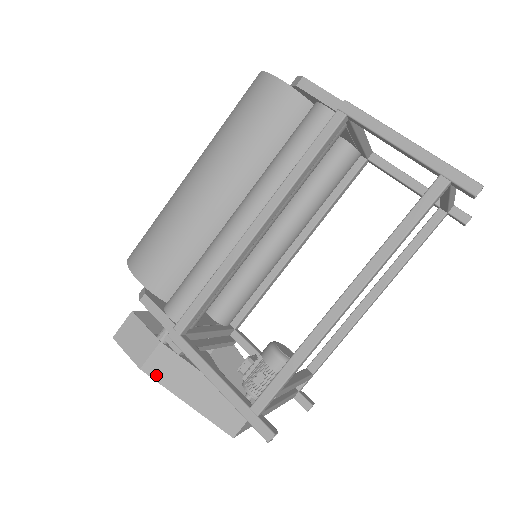
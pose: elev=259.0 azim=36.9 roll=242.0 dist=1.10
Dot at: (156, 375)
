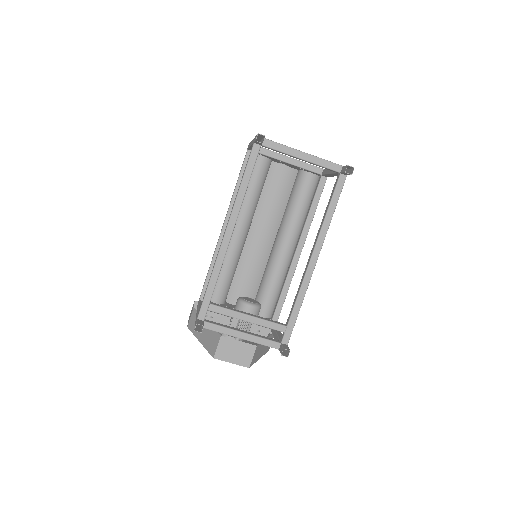
Dot at: (191, 328)
